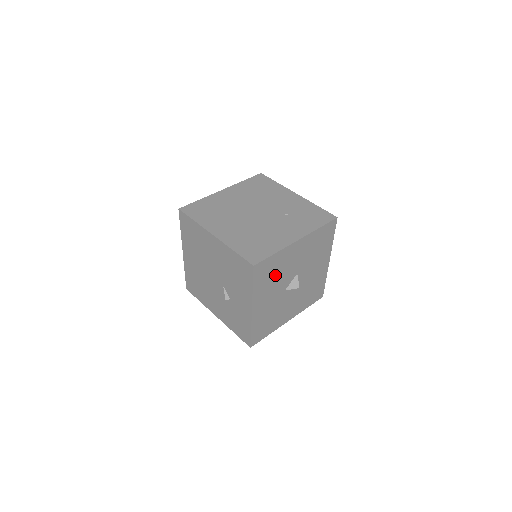
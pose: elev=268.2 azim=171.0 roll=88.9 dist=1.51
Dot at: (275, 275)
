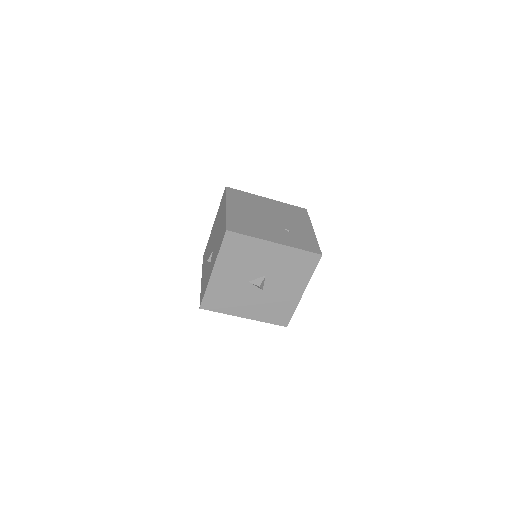
Dot at: (244, 257)
